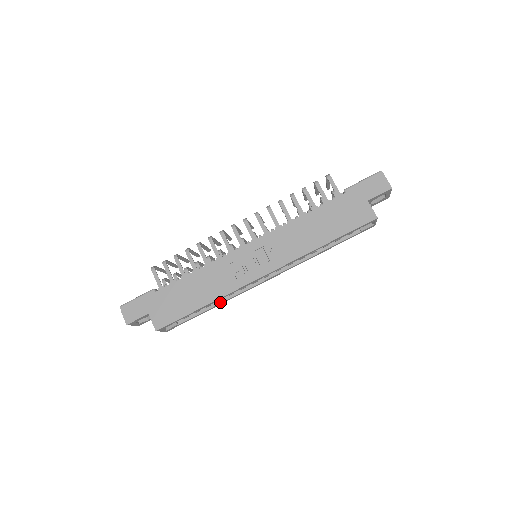
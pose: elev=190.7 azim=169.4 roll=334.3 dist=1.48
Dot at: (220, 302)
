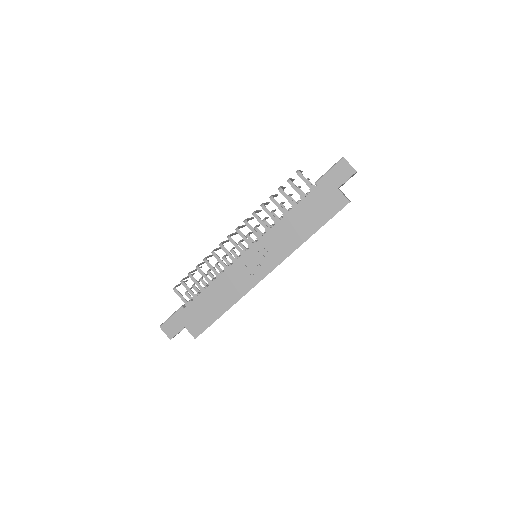
Dot at: occluded
